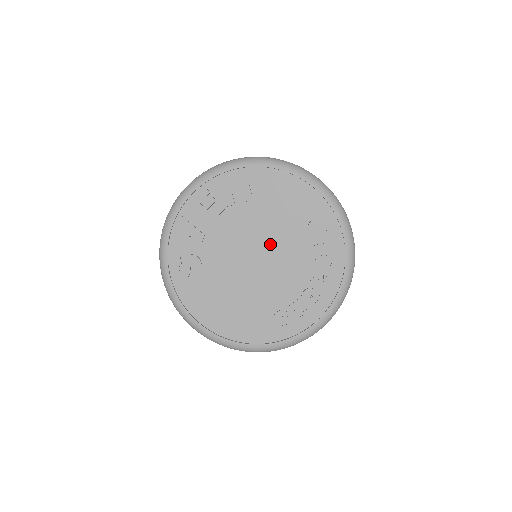
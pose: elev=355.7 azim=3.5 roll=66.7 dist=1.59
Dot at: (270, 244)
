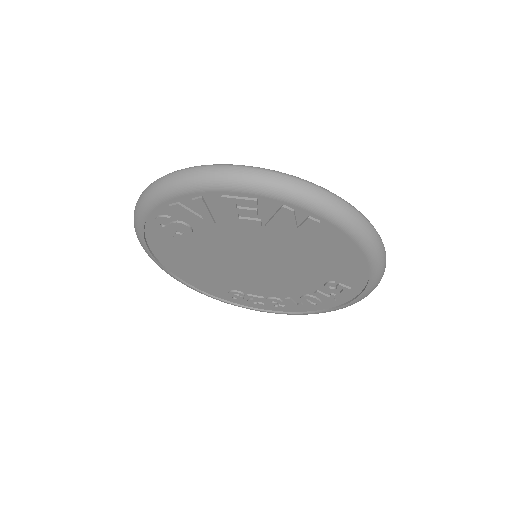
Dot at: (278, 267)
